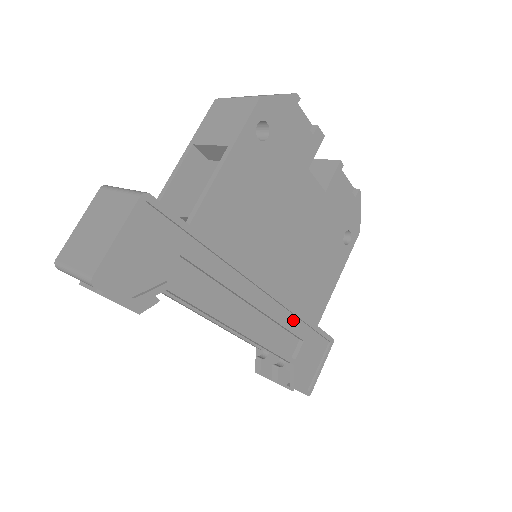
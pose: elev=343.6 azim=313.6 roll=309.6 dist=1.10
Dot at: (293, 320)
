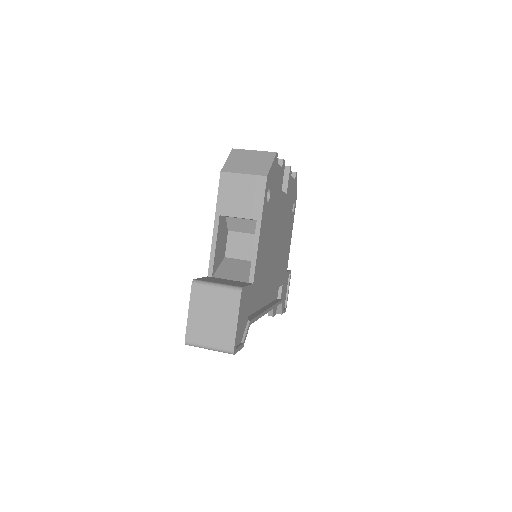
Dot at: (279, 280)
